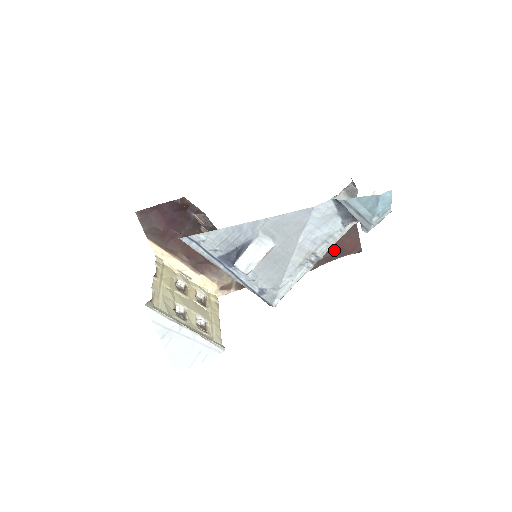
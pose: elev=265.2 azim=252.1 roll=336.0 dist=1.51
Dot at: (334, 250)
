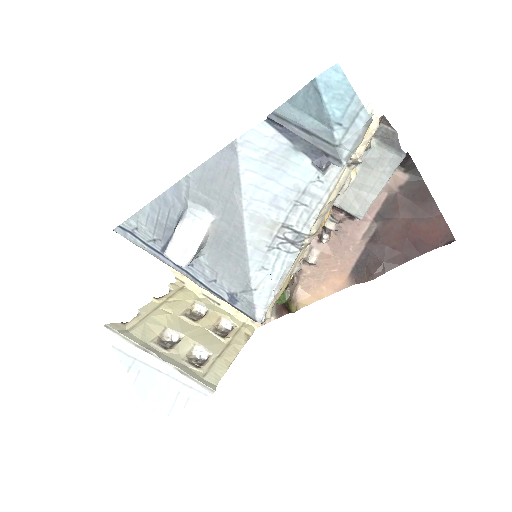
Dot at: (405, 244)
